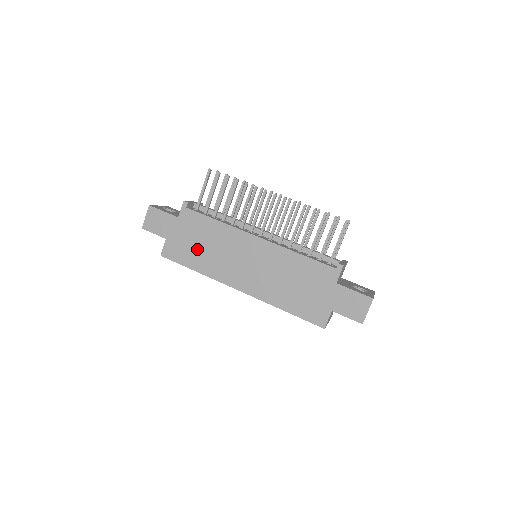
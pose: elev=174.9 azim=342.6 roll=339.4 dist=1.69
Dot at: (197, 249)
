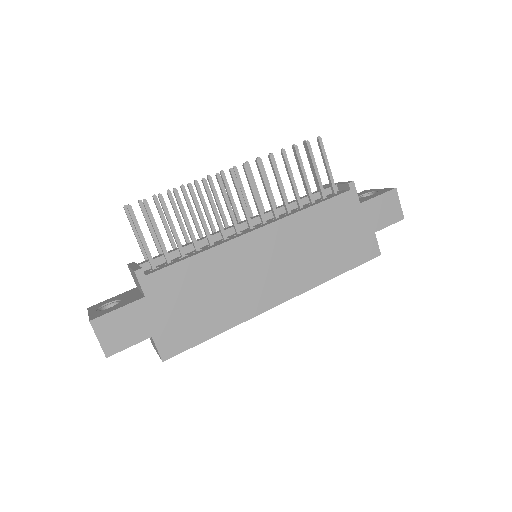
Dot at: (201, 309)
